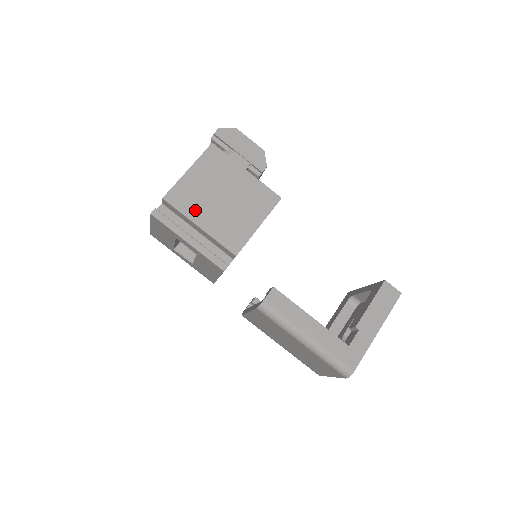
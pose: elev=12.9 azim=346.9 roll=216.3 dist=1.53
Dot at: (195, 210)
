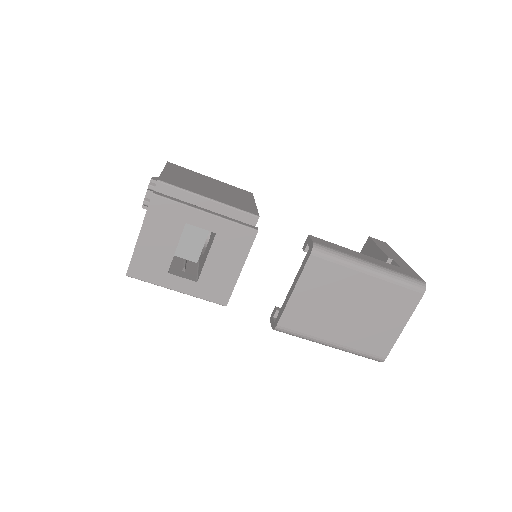
Dot at: (194, 189)
